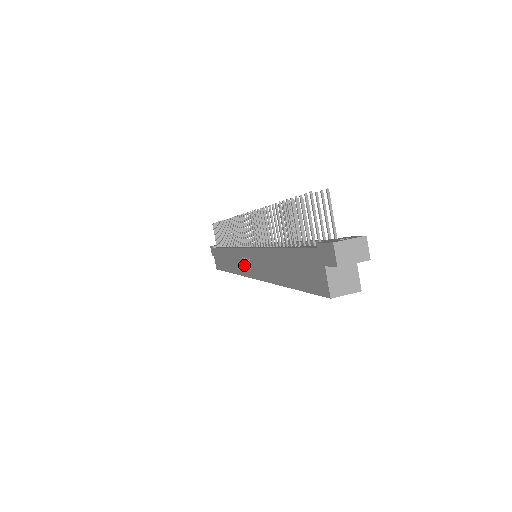
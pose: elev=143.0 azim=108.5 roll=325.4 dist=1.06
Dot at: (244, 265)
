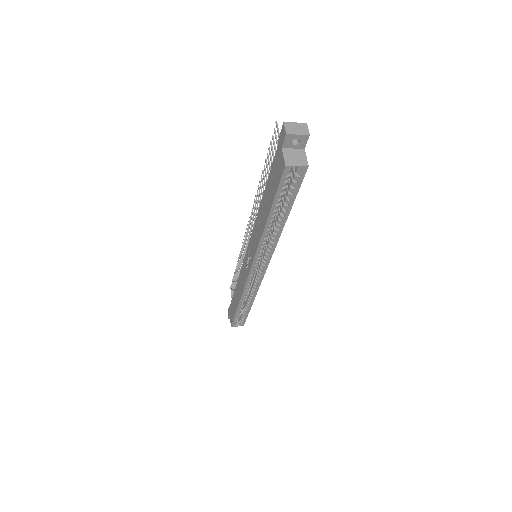
Dot at: (247, 268)
